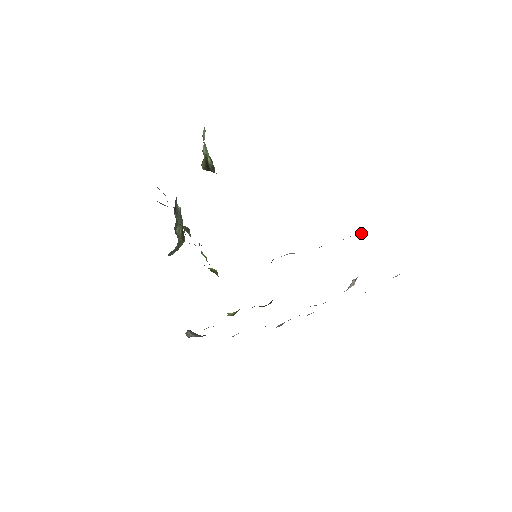
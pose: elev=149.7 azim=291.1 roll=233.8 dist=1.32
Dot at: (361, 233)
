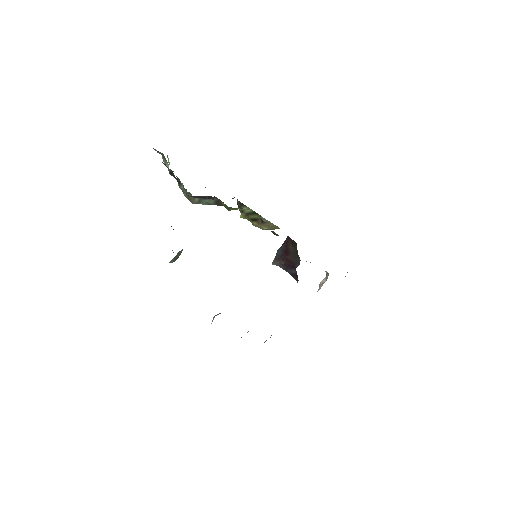
Dot at: occluded
